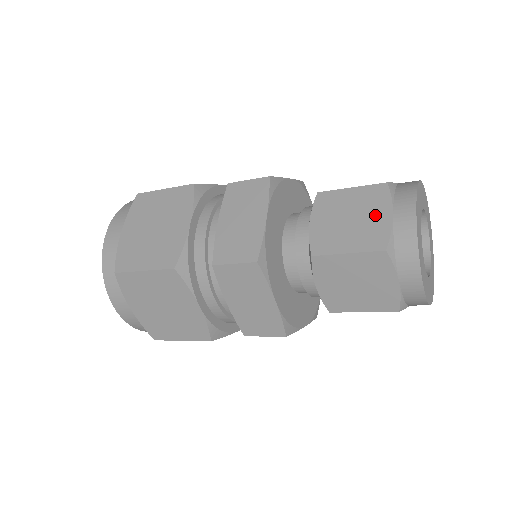
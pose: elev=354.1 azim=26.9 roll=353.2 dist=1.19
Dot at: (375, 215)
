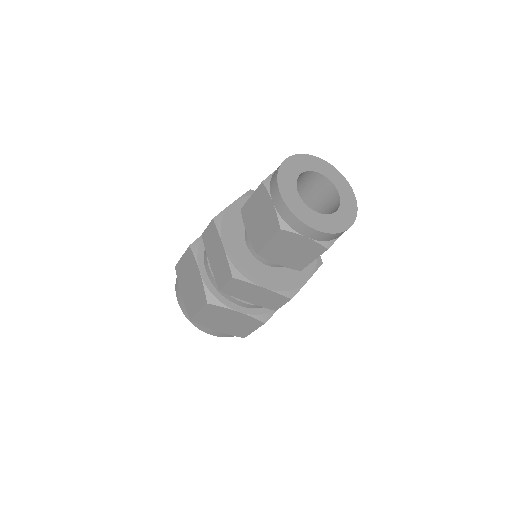
Dot at: occluded
